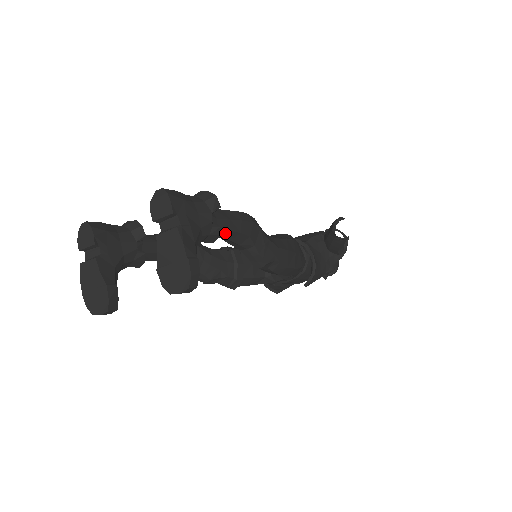
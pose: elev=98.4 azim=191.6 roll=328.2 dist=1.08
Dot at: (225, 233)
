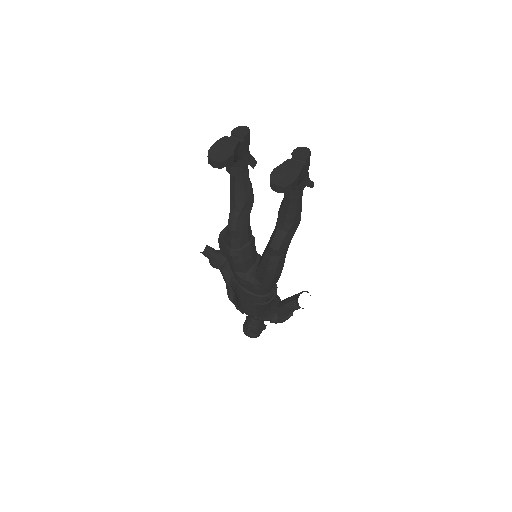
Dot at: (294, 204)
